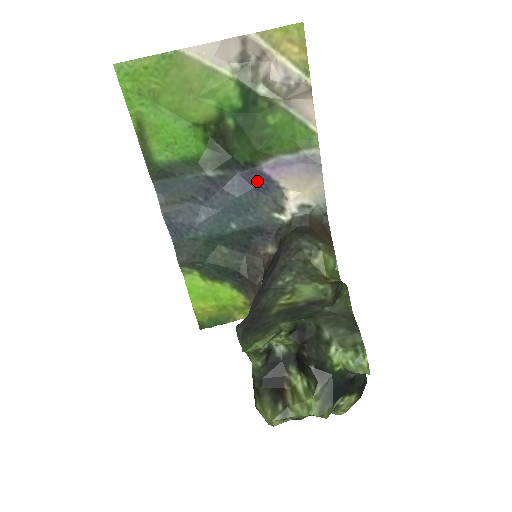
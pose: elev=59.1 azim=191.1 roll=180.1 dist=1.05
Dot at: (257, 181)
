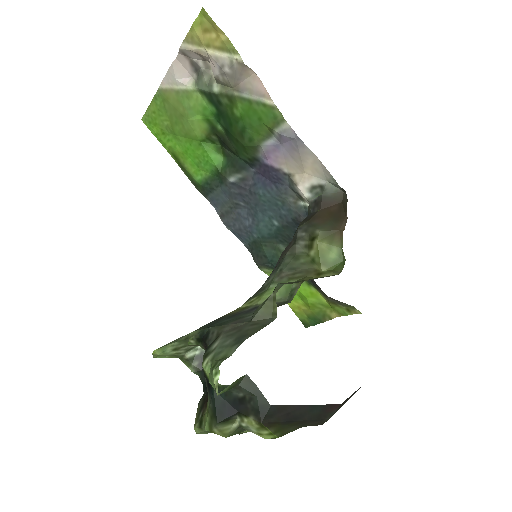
Dot at: (268, 174)
